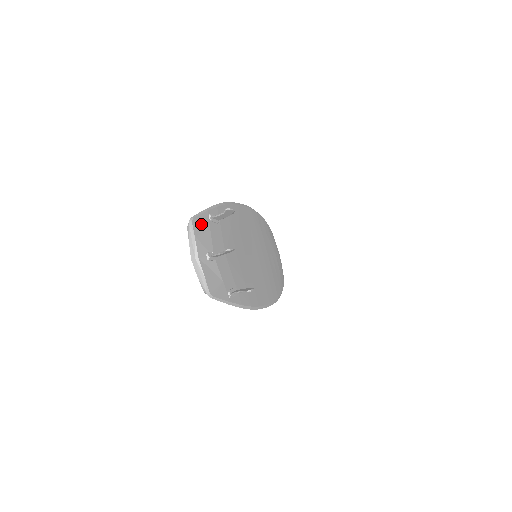
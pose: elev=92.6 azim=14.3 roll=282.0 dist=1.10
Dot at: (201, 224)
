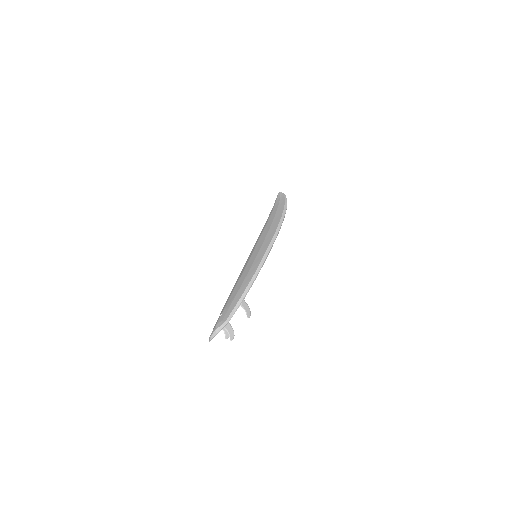
Dot at: occluded
